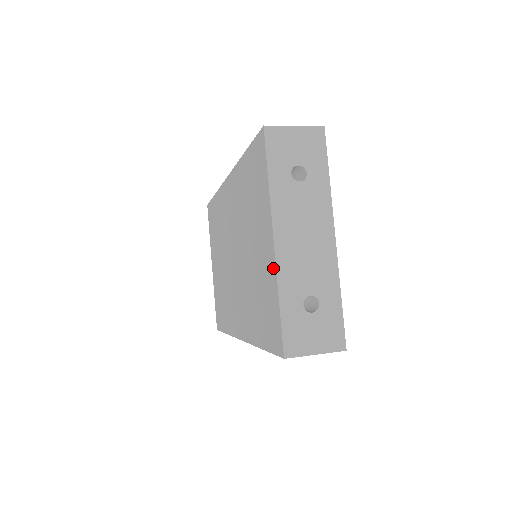
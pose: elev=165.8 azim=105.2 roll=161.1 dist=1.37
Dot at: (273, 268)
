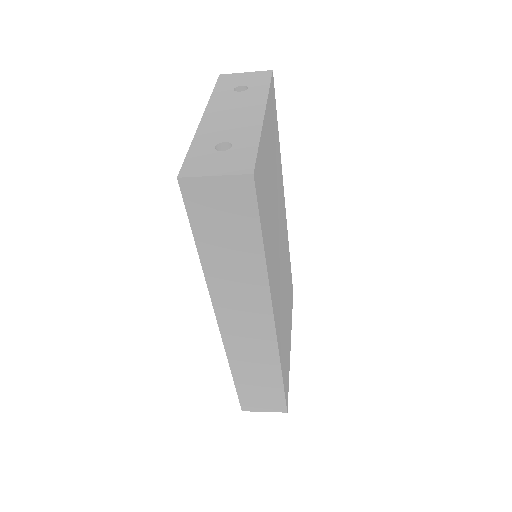
Dot at: occluded
